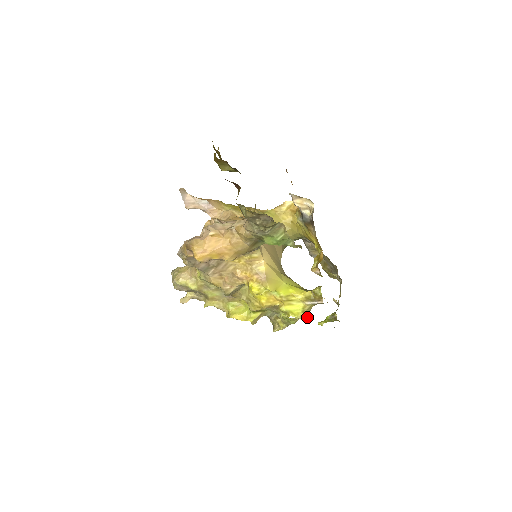
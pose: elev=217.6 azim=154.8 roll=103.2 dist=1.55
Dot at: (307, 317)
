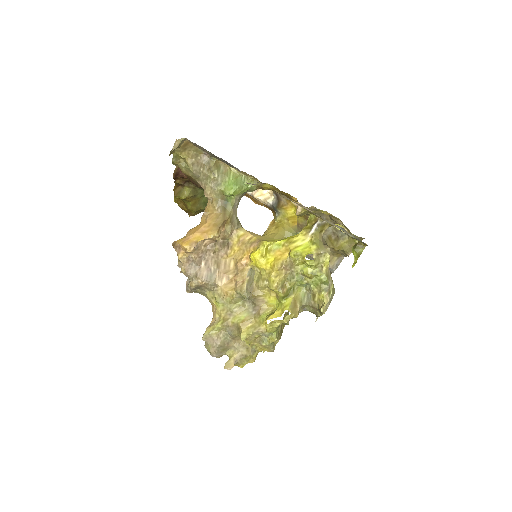
Dot at: (325, 251)
